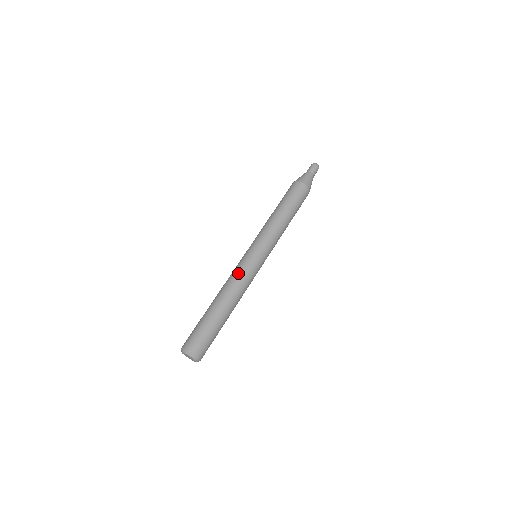
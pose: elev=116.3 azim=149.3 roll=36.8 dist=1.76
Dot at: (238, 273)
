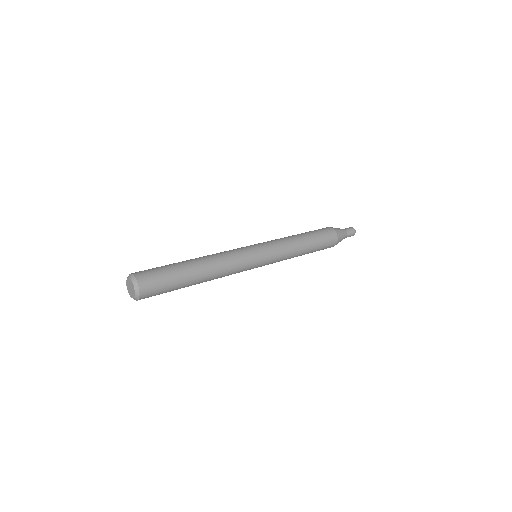
Dot at: (227, 251)
